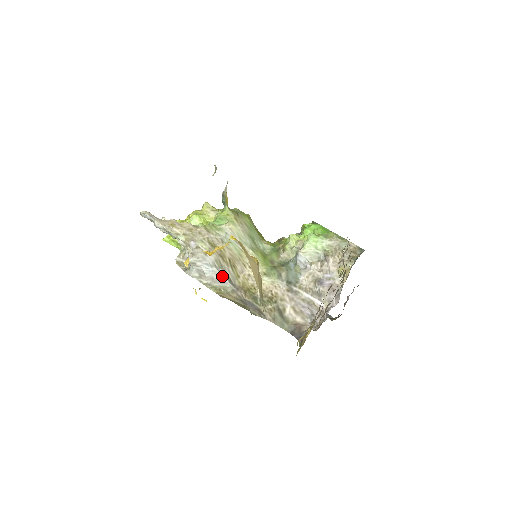
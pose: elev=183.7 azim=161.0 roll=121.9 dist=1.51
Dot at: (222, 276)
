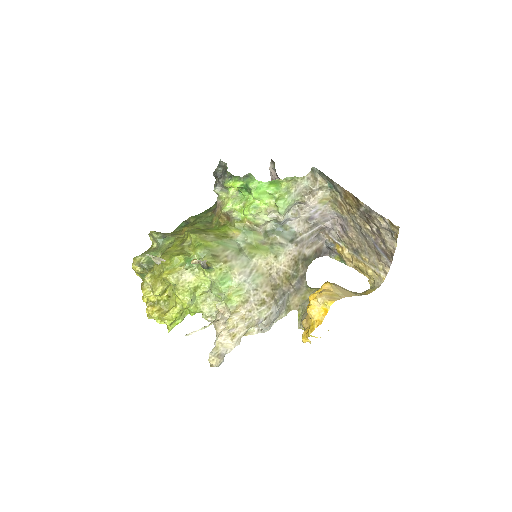
Dot at: (283, 302)
